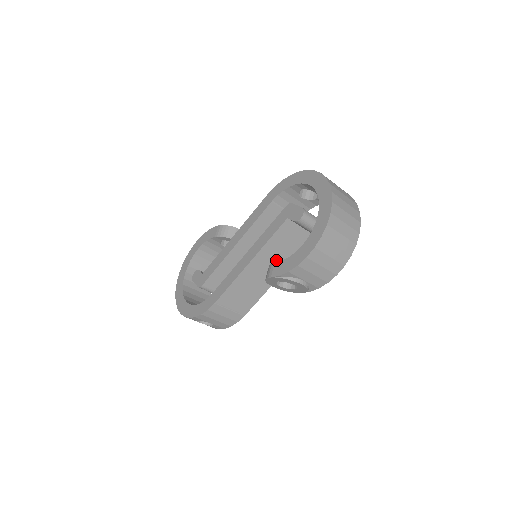
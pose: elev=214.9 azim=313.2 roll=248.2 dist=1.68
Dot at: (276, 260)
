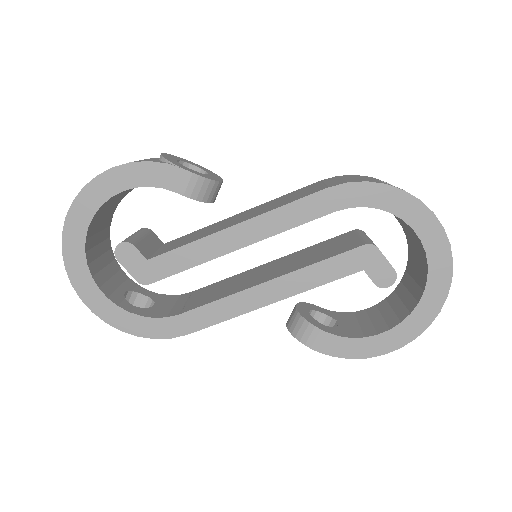
Dot at: occluded
